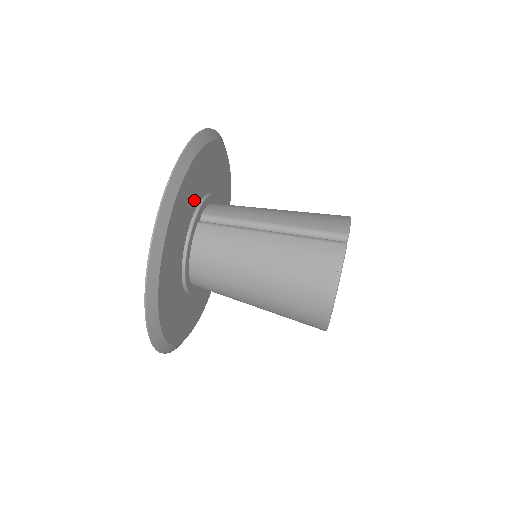
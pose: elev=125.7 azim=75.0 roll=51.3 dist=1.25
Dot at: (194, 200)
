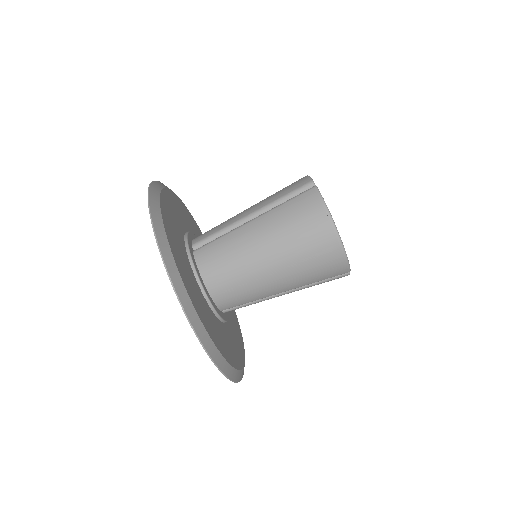
Dot at: (225, 332)
